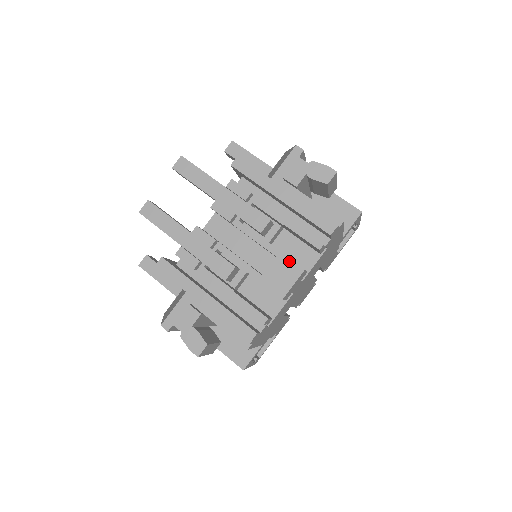
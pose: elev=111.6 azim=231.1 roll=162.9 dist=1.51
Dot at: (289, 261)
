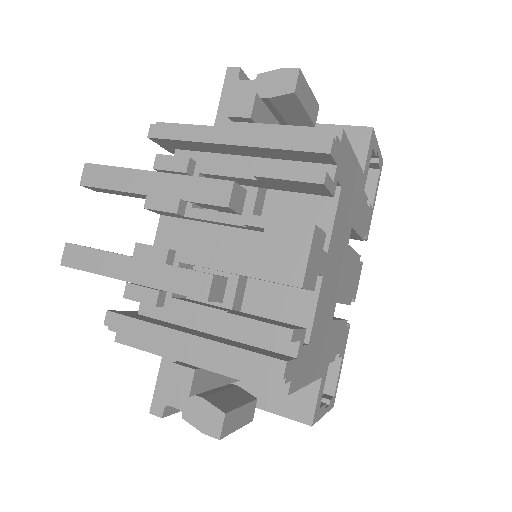
Dot at: (285, 225)
